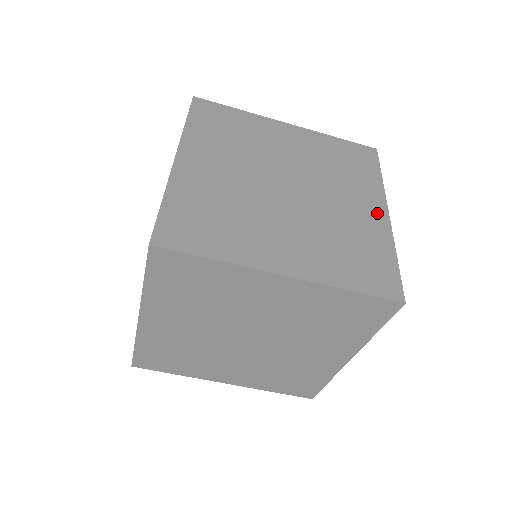
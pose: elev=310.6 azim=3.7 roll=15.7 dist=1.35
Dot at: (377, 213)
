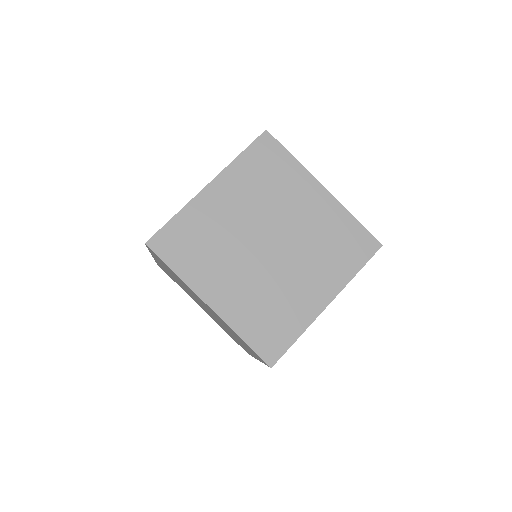
Dot at: occluded
